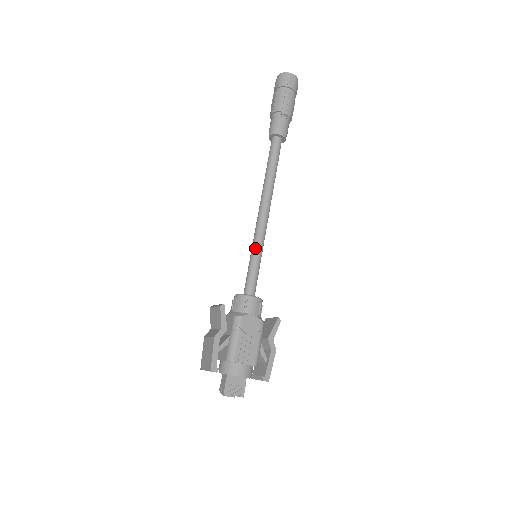
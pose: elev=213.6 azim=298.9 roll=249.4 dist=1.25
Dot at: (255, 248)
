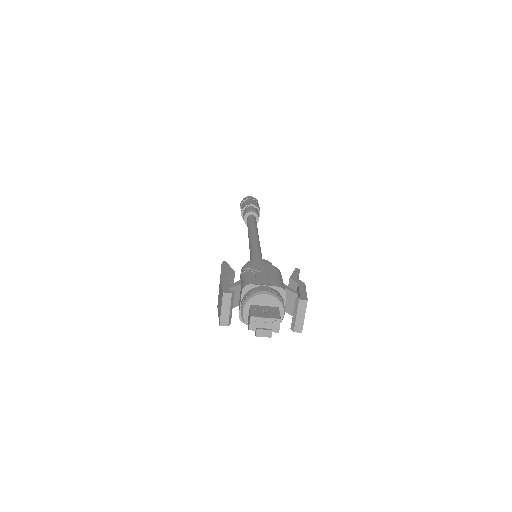
Dot at: (252, 249)
